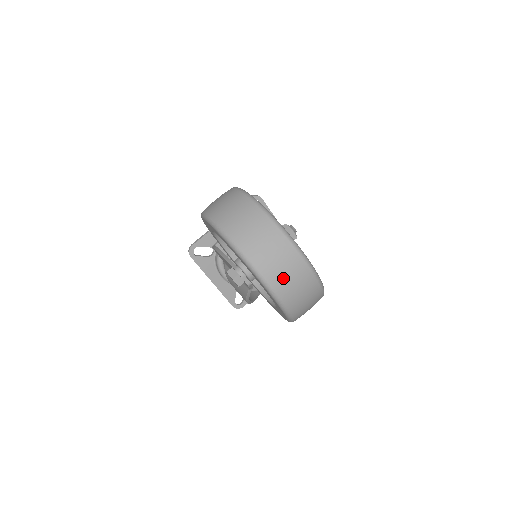
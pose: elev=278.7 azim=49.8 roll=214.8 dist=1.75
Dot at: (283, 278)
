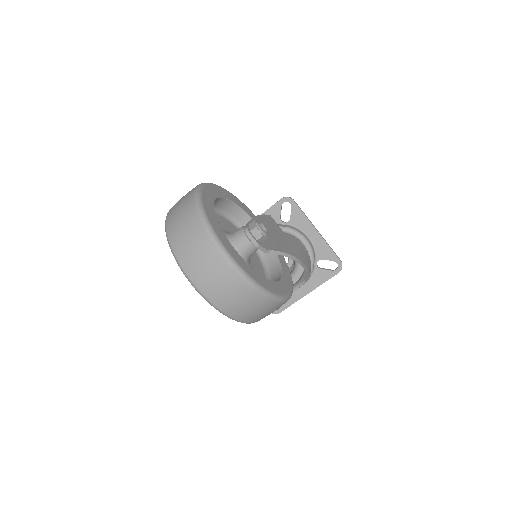
Dot at: (199, 269)
